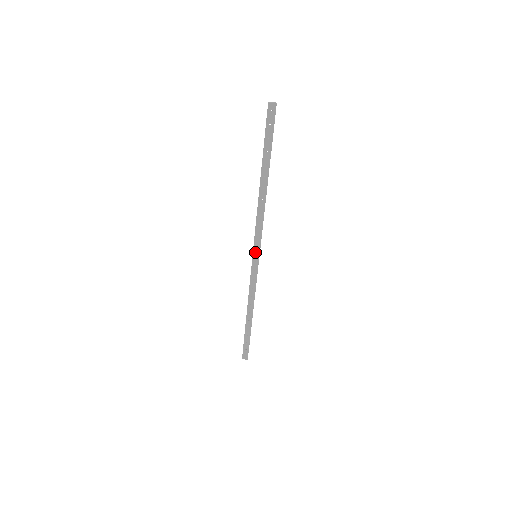
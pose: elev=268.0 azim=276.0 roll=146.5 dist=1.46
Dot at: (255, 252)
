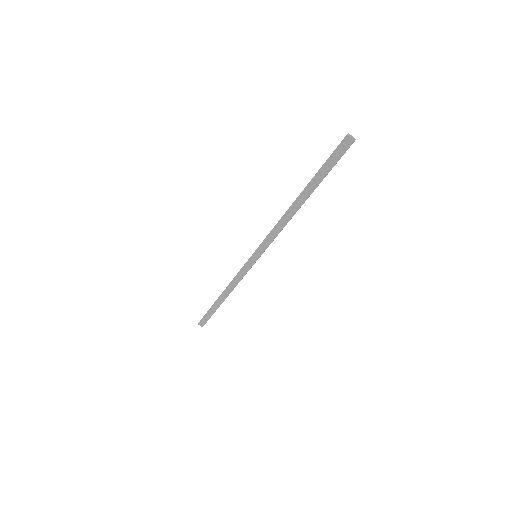
Dot at: (257, 252)
